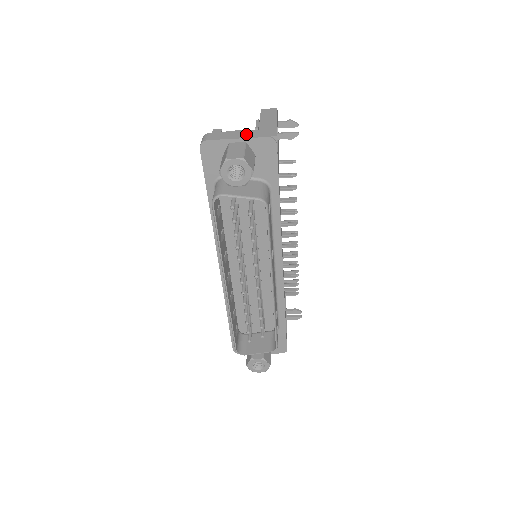
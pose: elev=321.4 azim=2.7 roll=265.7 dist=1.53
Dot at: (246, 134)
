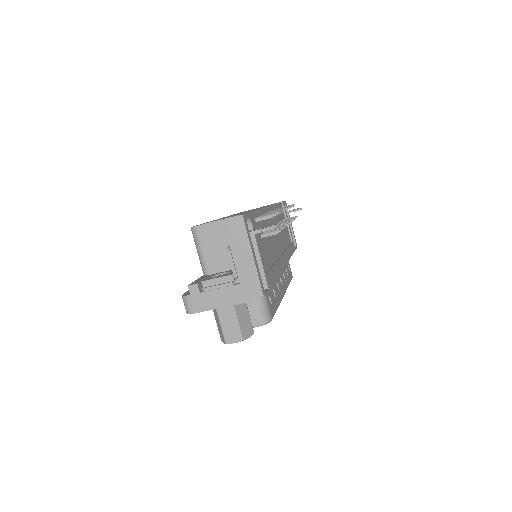
Dot at: (229, 296)
